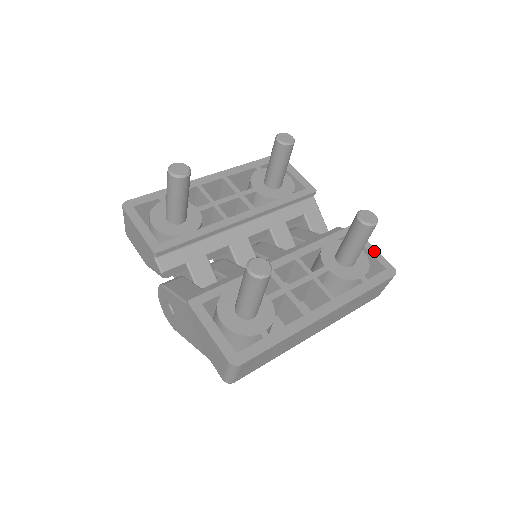
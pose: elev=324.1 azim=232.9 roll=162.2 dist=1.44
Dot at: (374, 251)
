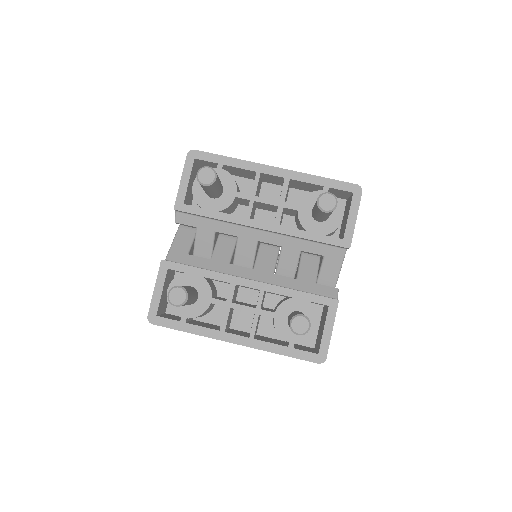
Dot at: (328, 334)
